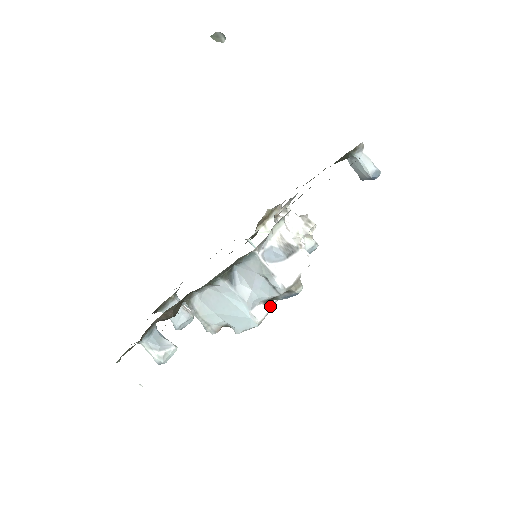
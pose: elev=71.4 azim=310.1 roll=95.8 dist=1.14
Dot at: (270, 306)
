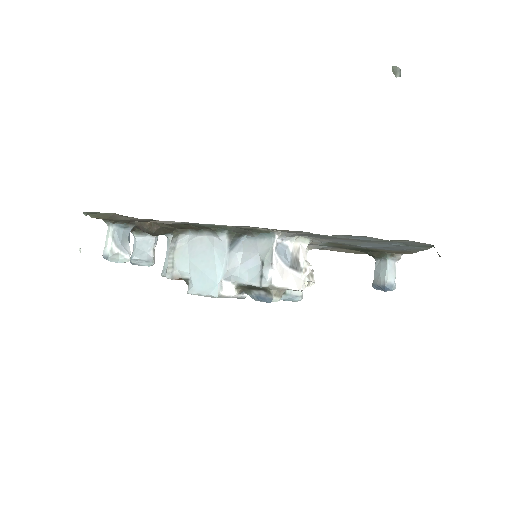
Dot at: (238, 294)
